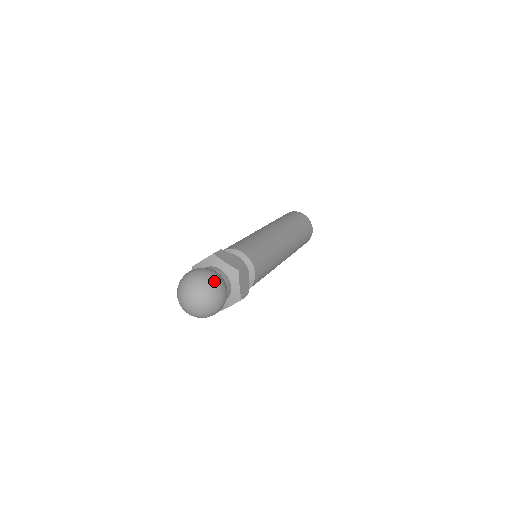
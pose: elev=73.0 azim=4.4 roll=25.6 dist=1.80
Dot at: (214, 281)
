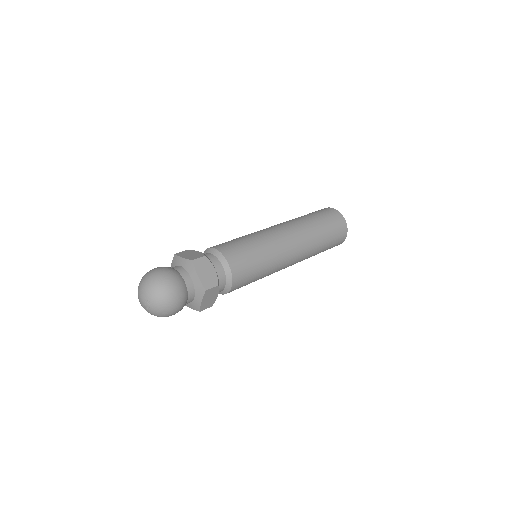
Dot at: (172, 295)
